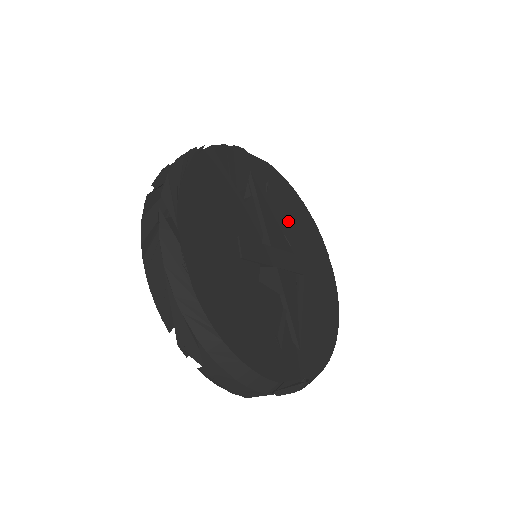
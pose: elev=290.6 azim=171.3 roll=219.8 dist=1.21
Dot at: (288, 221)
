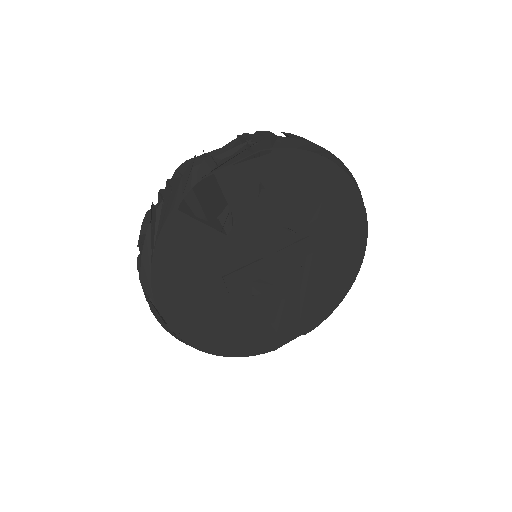
Dot at: (293, 206)
